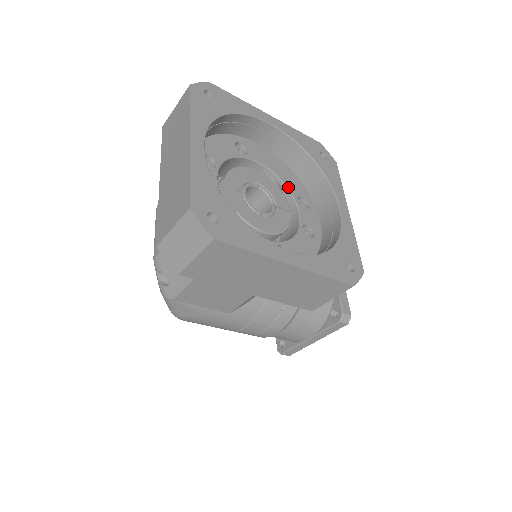
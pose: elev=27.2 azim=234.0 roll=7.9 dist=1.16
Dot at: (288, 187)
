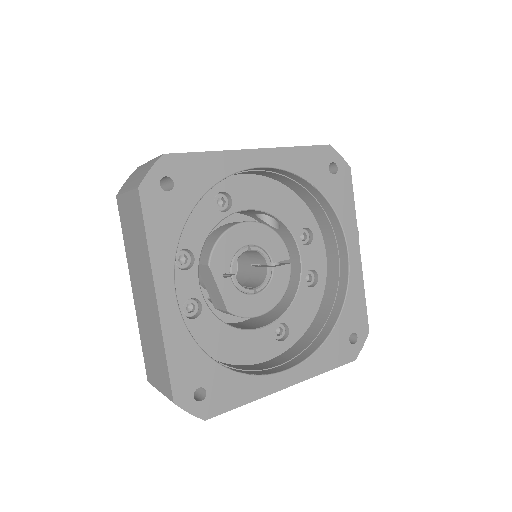
Dot at: (287, 224)
